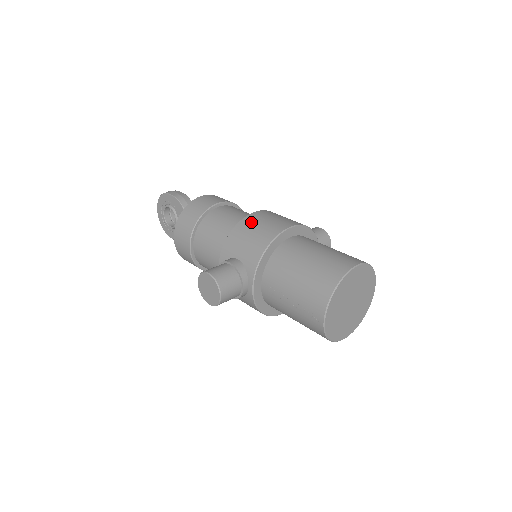
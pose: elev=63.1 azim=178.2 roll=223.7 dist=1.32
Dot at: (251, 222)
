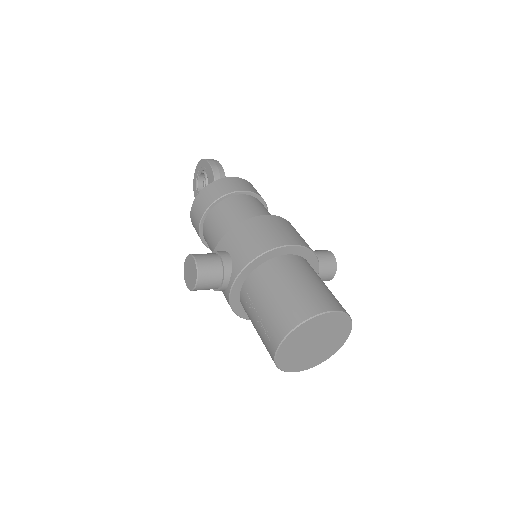
Dot at: (258, 224)
